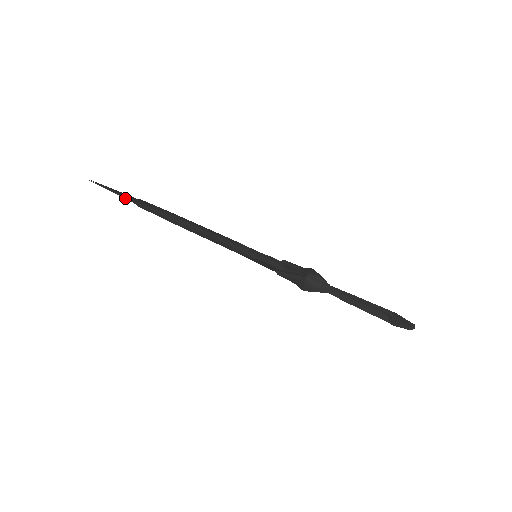
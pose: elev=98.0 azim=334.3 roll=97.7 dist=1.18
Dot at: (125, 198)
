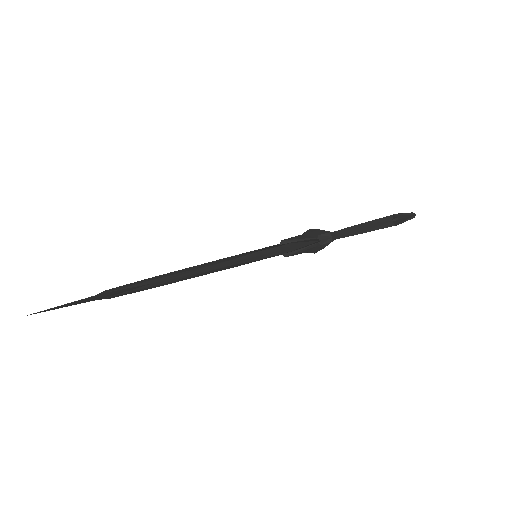
Dot at: occluded
